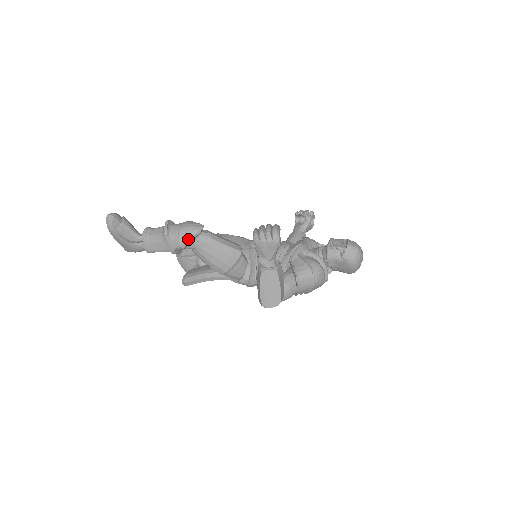
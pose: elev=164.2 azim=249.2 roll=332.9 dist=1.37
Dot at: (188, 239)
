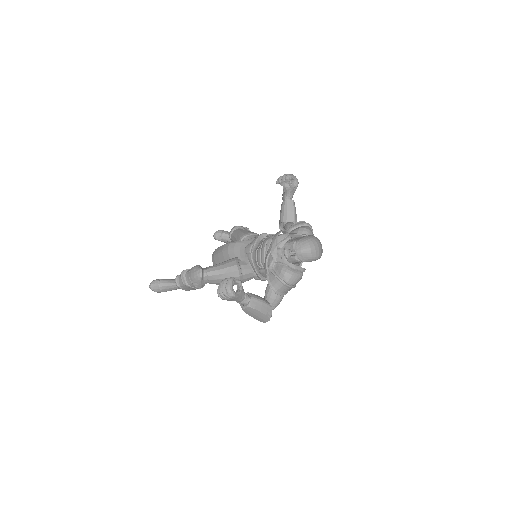
Dot at: (199, 284)
